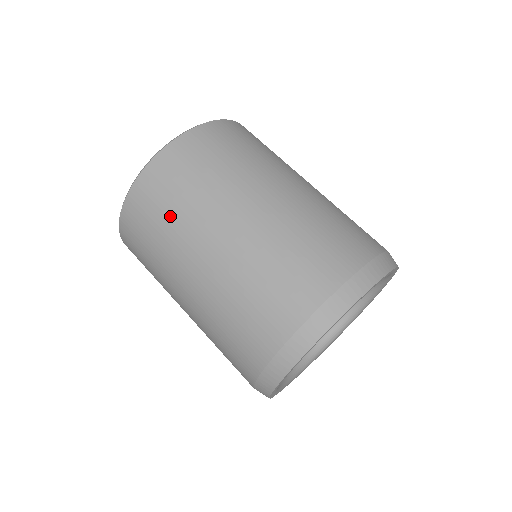
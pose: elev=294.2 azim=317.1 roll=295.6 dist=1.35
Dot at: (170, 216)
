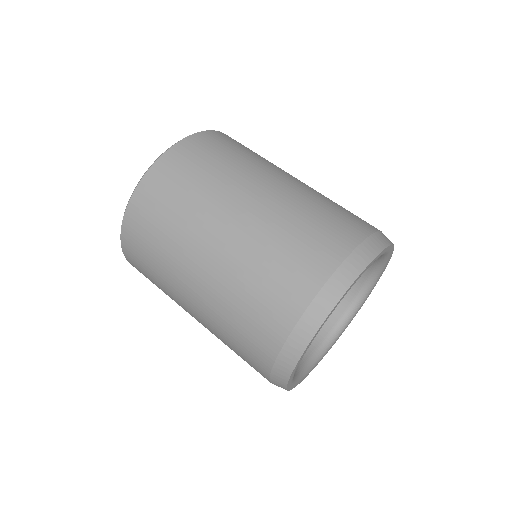
Dot at: (161, 239)
